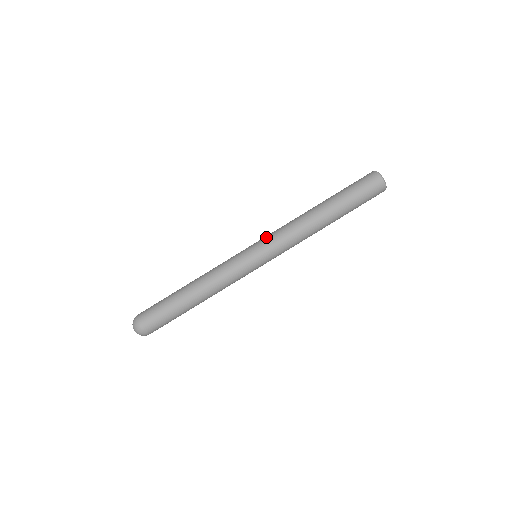
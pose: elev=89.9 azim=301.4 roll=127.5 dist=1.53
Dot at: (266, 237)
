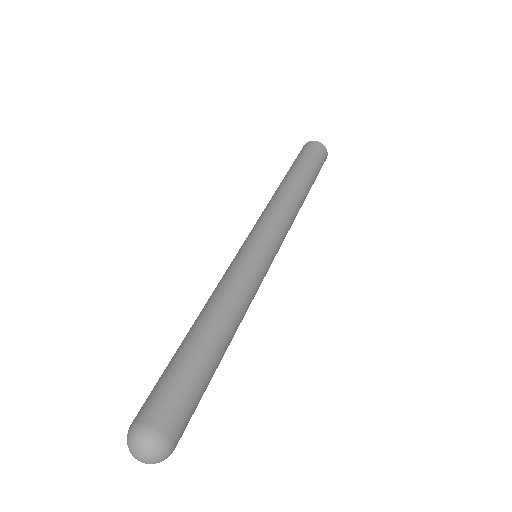
Dot at: occluded
